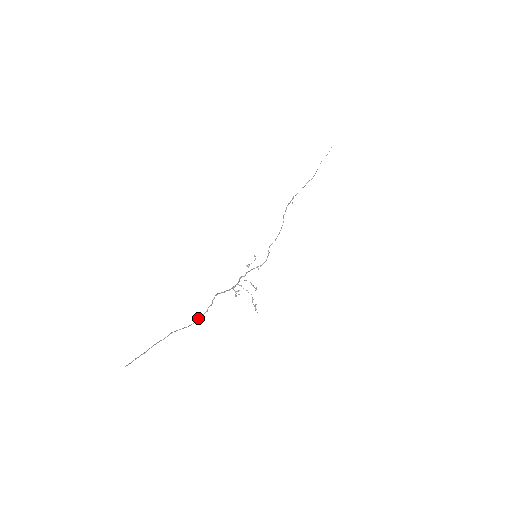
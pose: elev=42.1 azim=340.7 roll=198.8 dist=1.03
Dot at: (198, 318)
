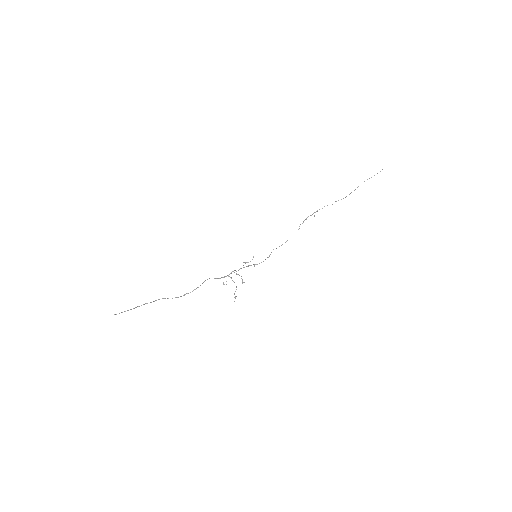
Dot at: (184, 294)
